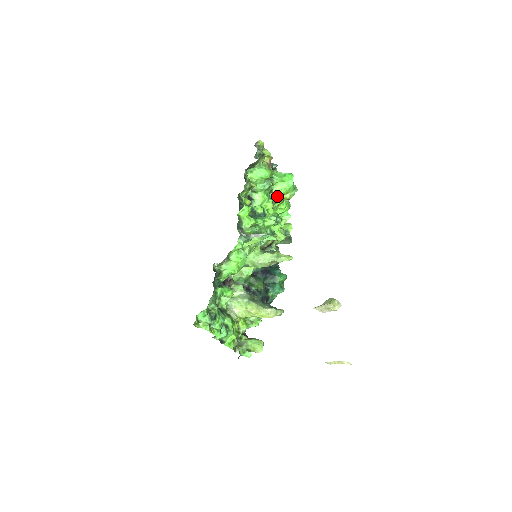
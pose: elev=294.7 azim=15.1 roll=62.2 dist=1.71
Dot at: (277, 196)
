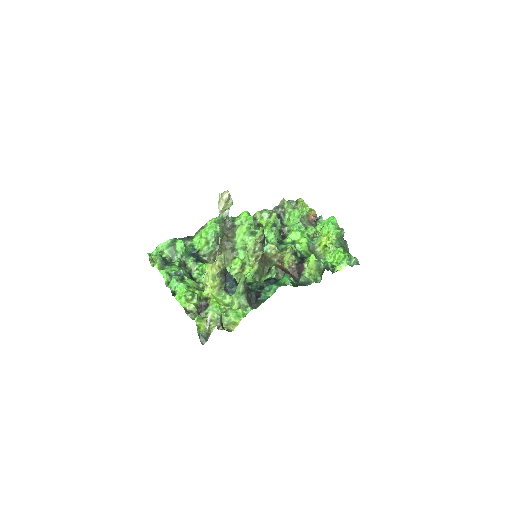
Dot at: (319, 238)
